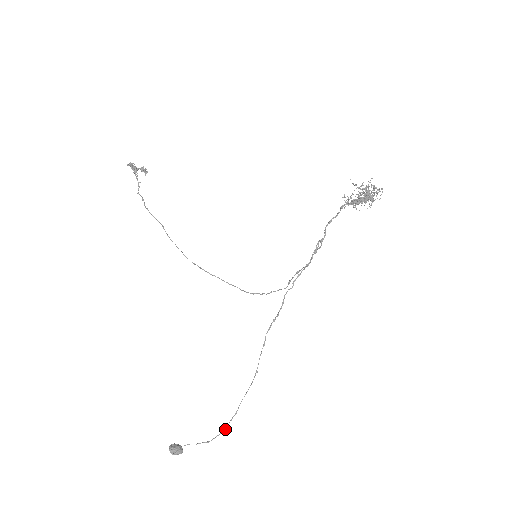
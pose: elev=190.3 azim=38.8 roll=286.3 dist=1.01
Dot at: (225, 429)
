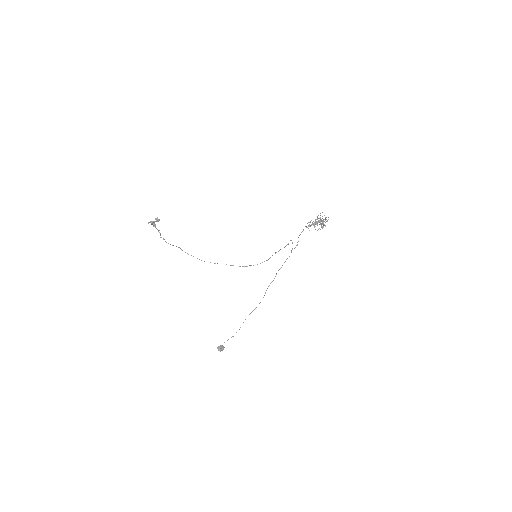
Dot at: (240, 327)
